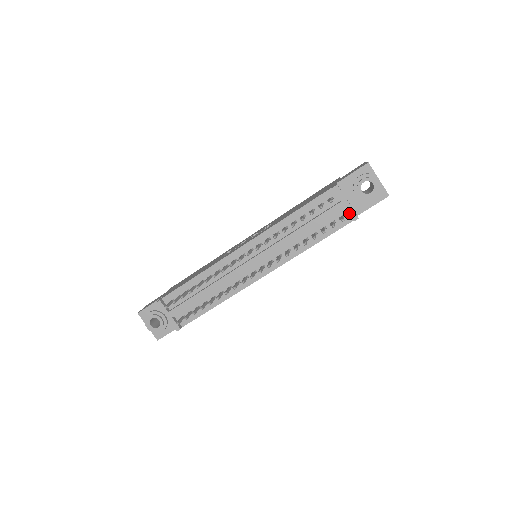
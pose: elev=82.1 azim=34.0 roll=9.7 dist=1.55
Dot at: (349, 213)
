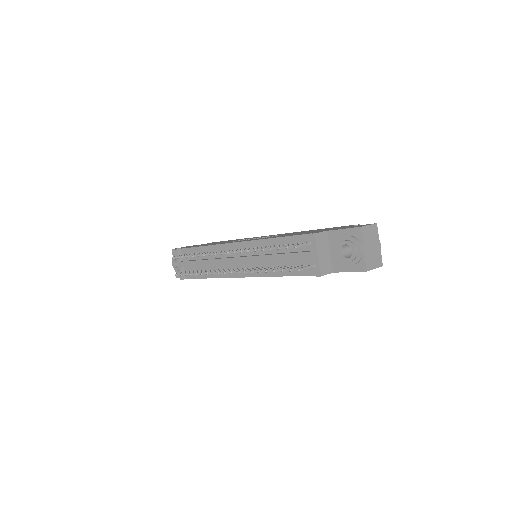
Dot at: (315, 266)
